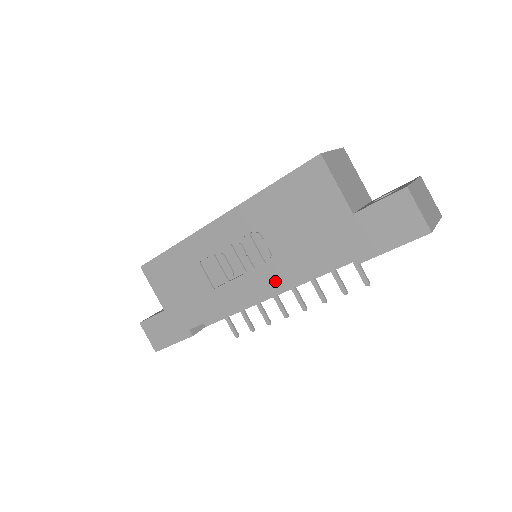
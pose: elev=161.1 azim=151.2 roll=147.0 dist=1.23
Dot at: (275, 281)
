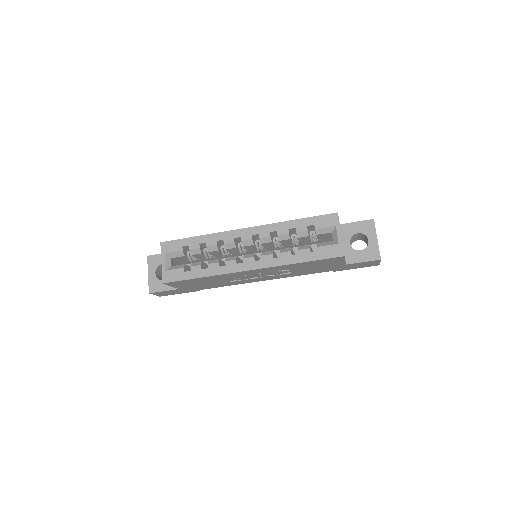
Dot at: occluded
